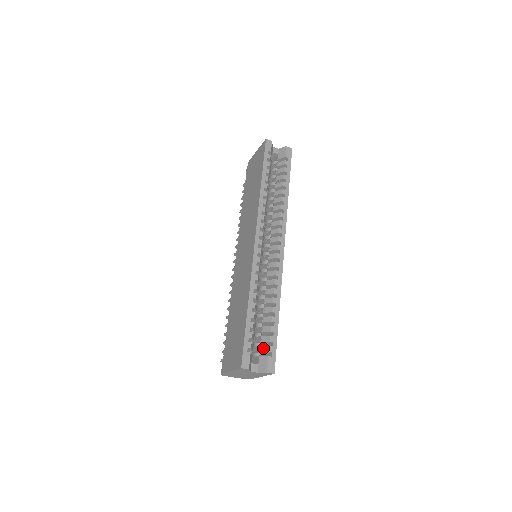
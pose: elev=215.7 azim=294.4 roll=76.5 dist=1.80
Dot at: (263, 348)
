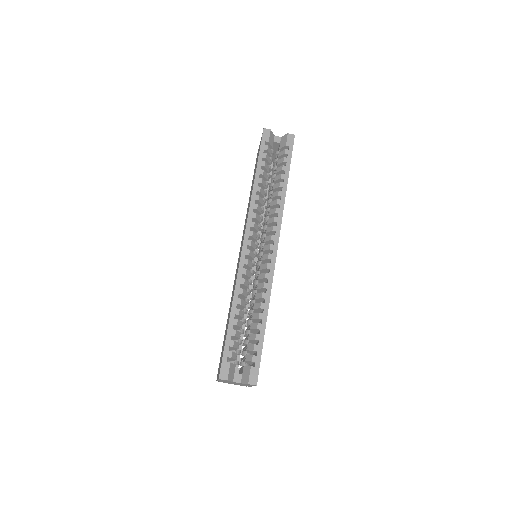
Dot at: (247, 357)
